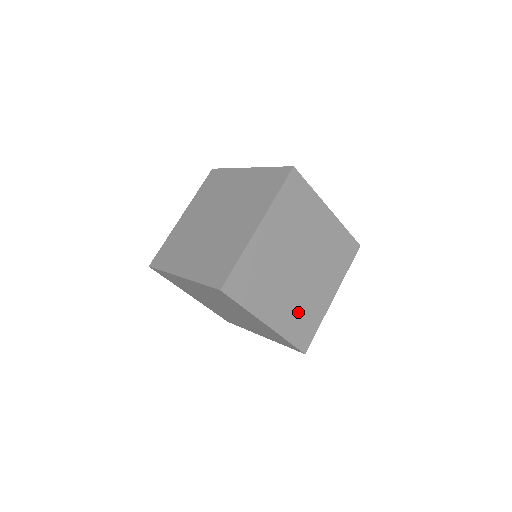
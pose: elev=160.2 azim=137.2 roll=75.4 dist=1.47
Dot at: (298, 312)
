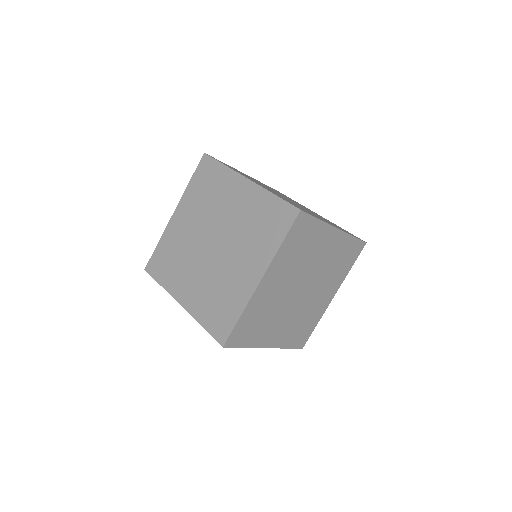
Dot at: (298, 324)
